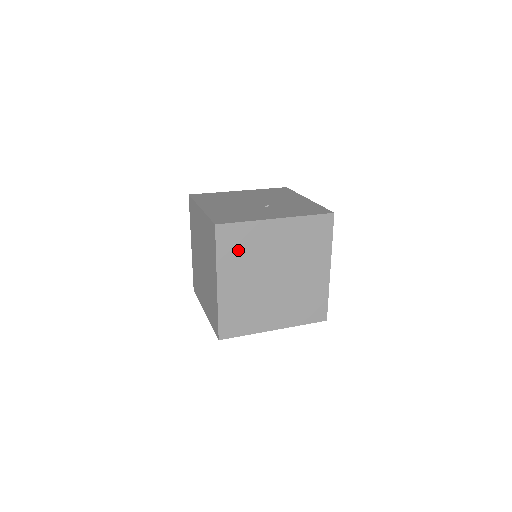
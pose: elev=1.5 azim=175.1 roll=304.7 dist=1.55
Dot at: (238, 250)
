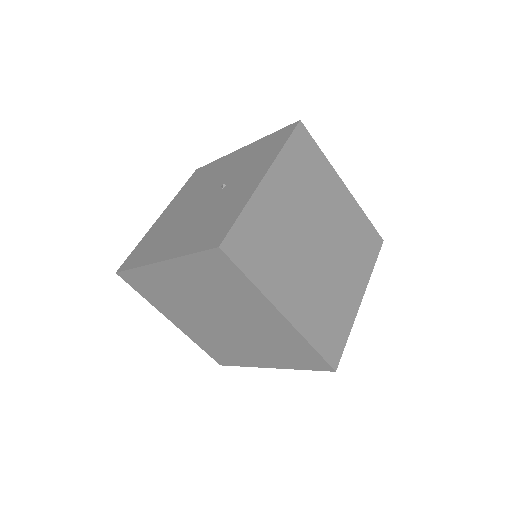
Dot at: (265, 252)
